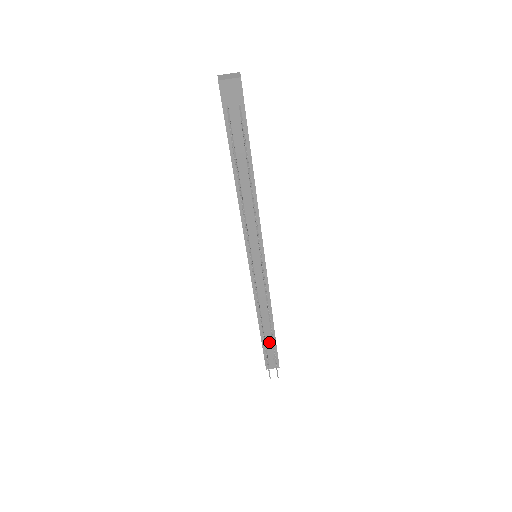
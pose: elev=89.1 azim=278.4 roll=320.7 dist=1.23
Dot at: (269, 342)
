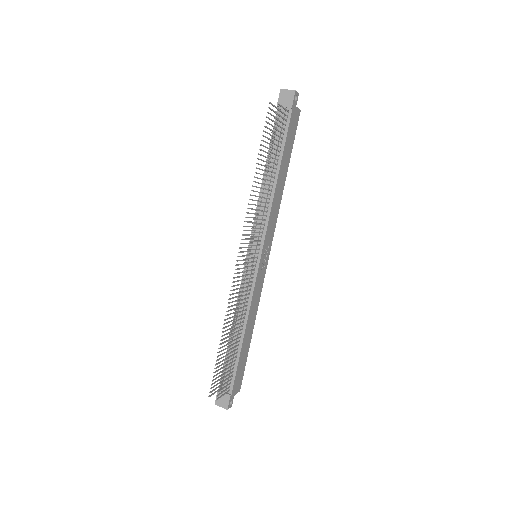
Dot at: (230, 365)
